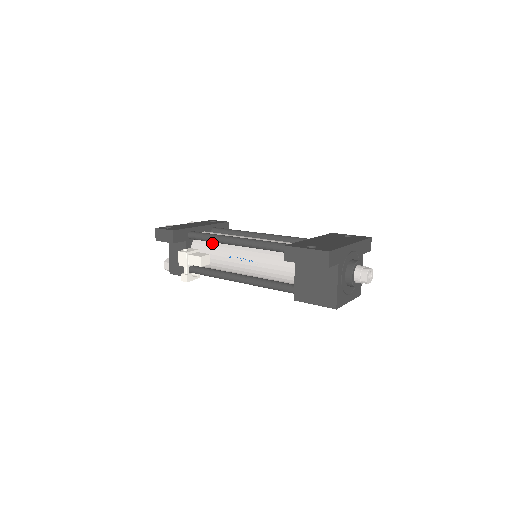
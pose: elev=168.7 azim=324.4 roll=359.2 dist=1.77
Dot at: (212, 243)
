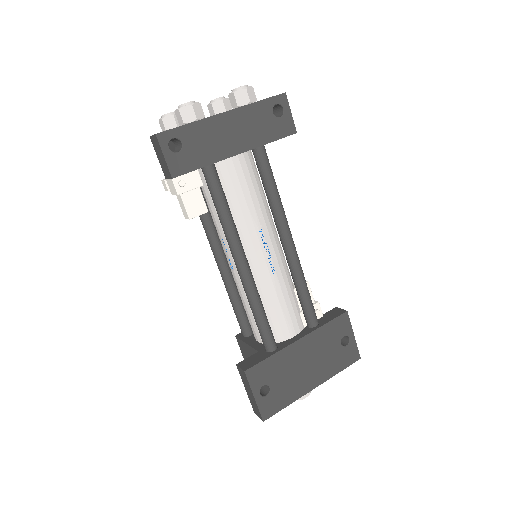
Dot at: occluded
